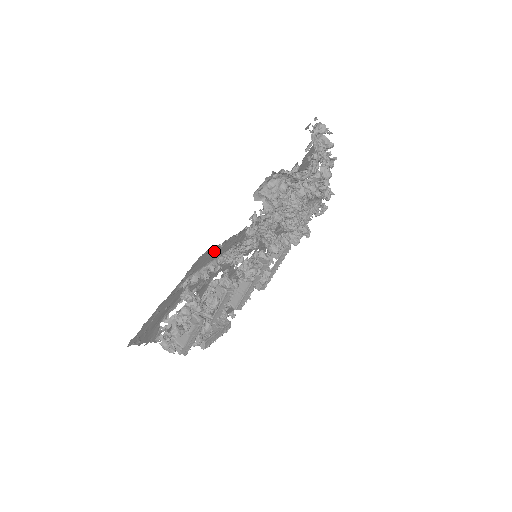
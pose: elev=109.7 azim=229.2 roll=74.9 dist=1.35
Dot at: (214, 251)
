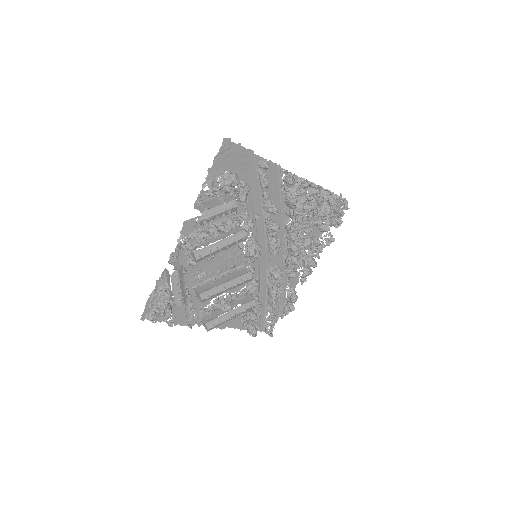
Dot at: (277, 183)
